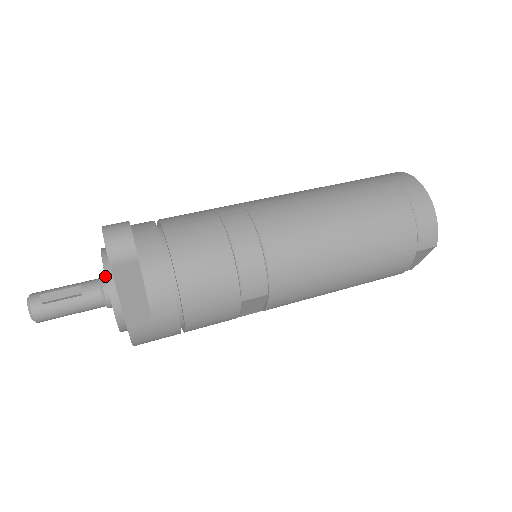
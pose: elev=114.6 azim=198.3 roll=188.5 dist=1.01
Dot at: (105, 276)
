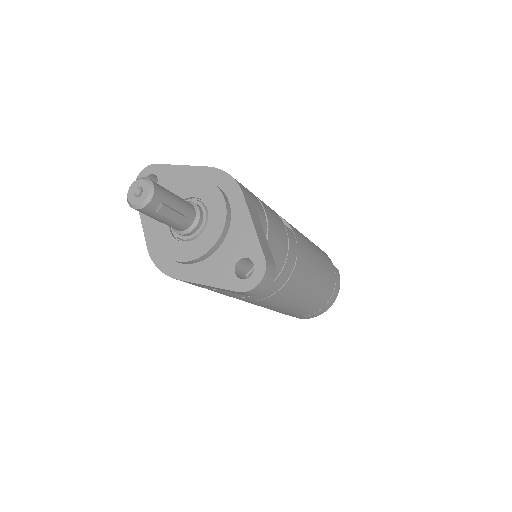
Dot at: (213, 247)
